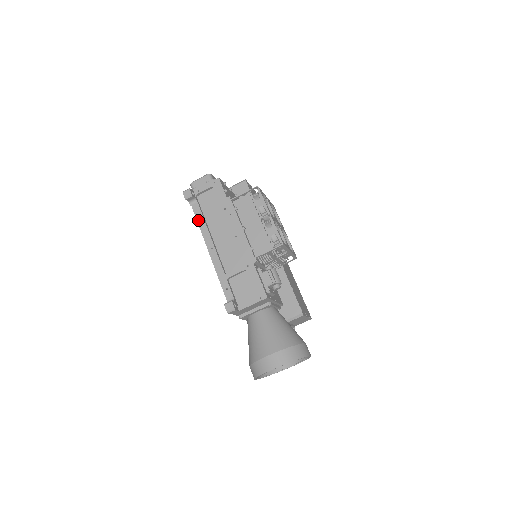
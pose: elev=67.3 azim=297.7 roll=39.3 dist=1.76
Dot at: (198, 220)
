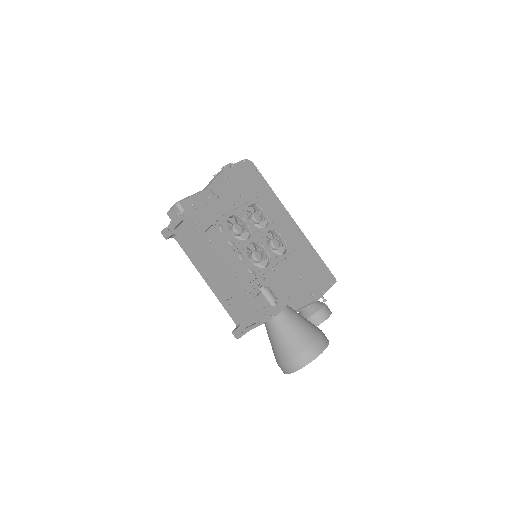
Dot at: (186, 253)
